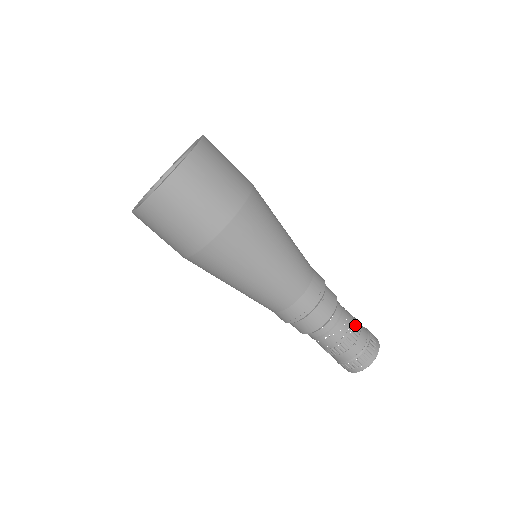
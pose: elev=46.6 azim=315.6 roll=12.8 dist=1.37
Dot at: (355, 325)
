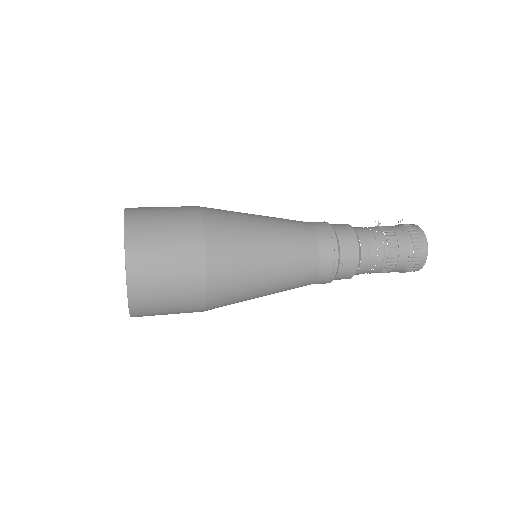
Dot at: (390, 251)
